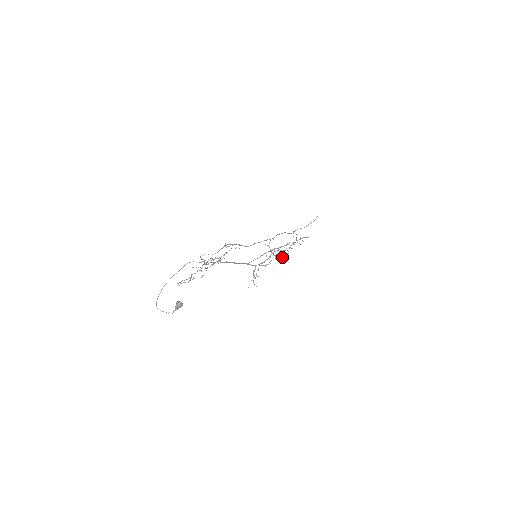
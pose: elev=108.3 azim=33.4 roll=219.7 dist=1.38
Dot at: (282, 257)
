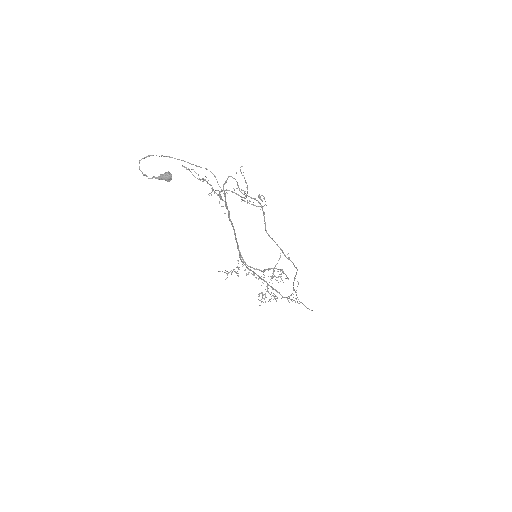
Dot at: (263, 295)
